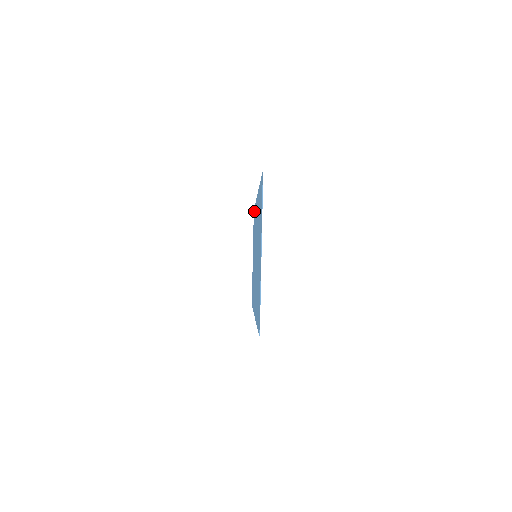
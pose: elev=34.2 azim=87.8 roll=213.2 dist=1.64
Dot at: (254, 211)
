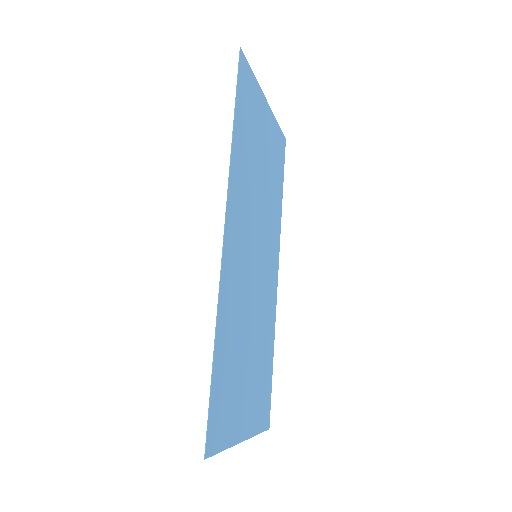
Dot at: (237, 101)
